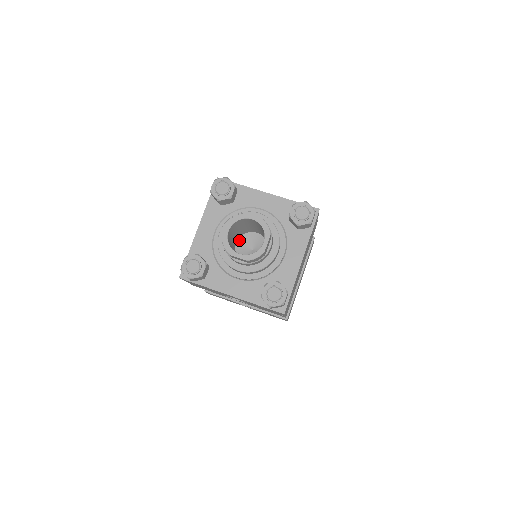
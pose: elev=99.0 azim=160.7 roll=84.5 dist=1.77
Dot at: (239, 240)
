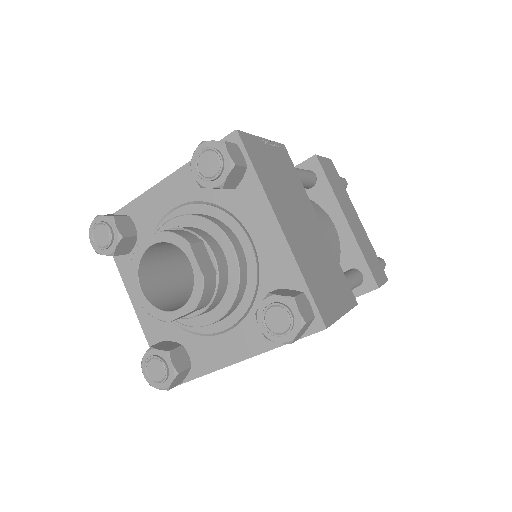
Dot at: occluded
